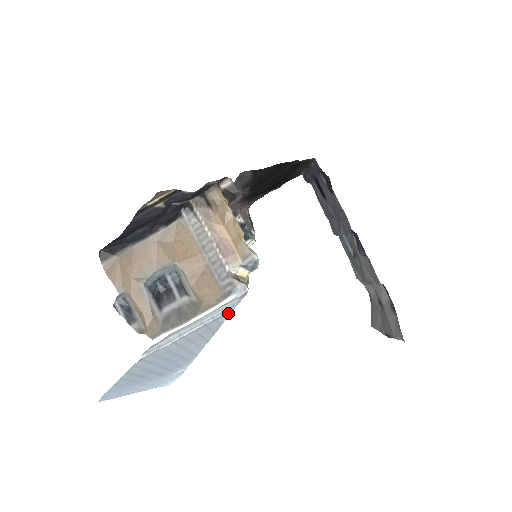
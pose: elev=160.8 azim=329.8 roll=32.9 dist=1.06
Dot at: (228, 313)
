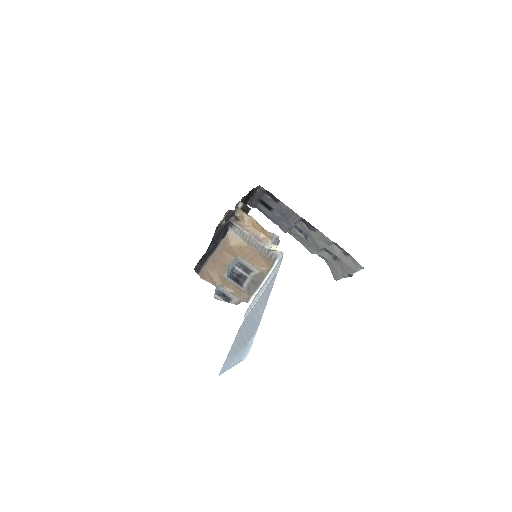
Dot at: (276, 275)
